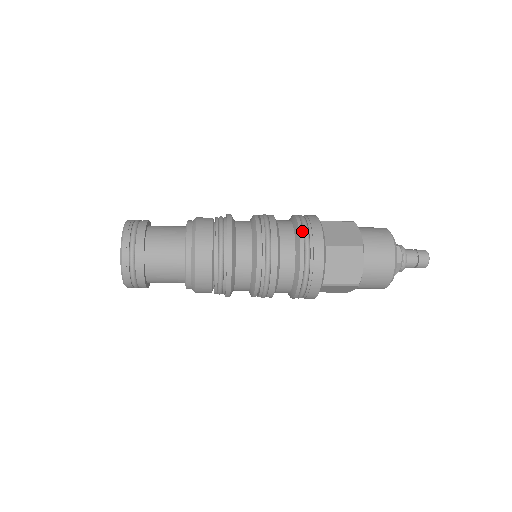
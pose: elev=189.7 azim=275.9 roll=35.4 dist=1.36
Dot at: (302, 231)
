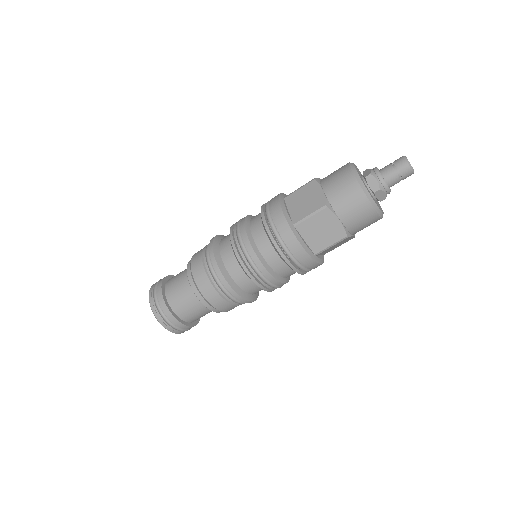
Dot at: (265, 203)
